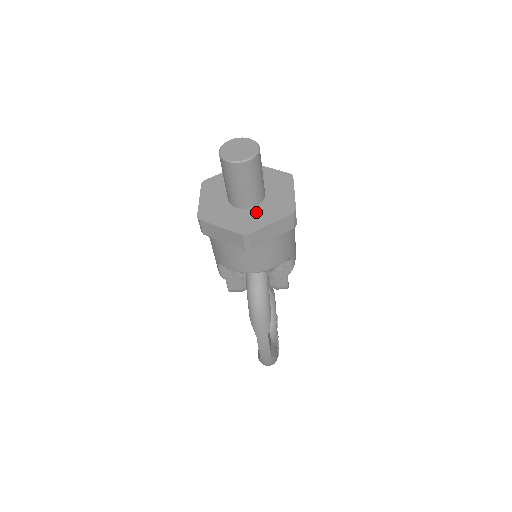
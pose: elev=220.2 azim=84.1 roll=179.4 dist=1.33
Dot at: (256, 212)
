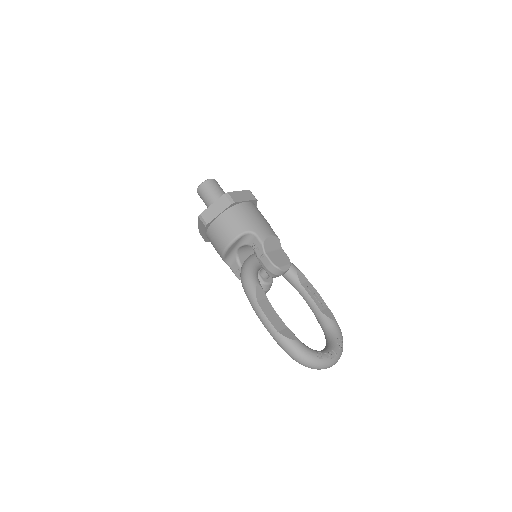
Dot at: occluded
